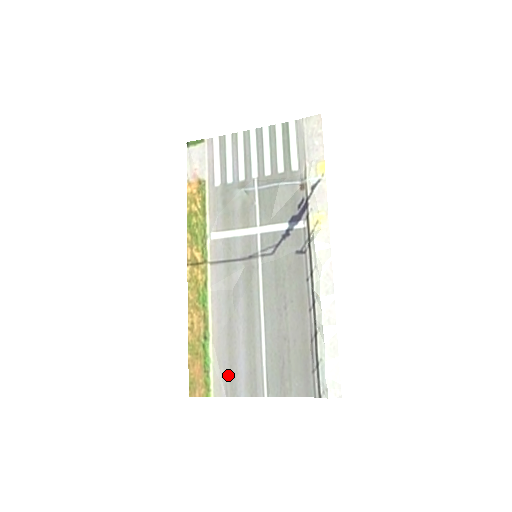
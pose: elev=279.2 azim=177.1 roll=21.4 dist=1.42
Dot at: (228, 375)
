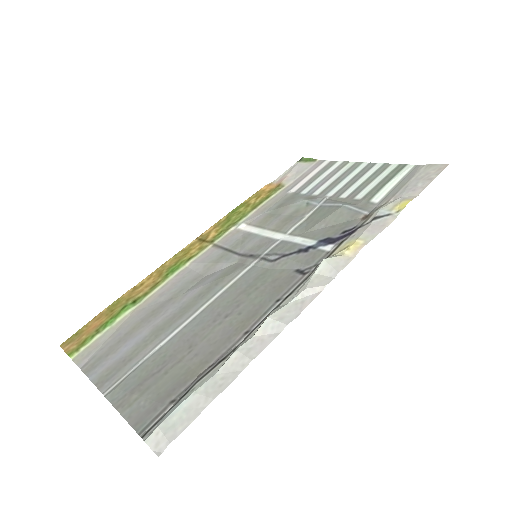
Dot at: (107, 348)
